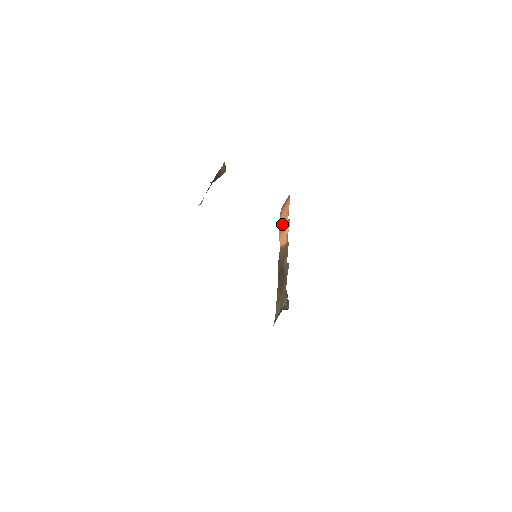
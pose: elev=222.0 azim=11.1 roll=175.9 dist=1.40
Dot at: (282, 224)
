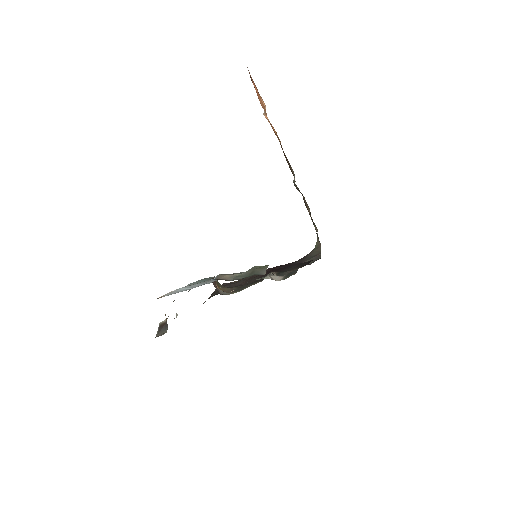
Dot at: occluded
